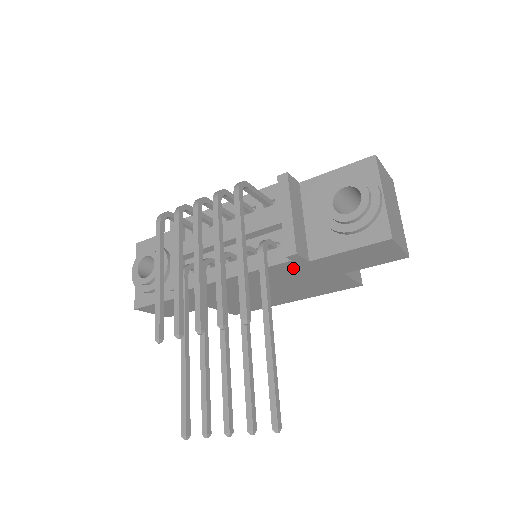
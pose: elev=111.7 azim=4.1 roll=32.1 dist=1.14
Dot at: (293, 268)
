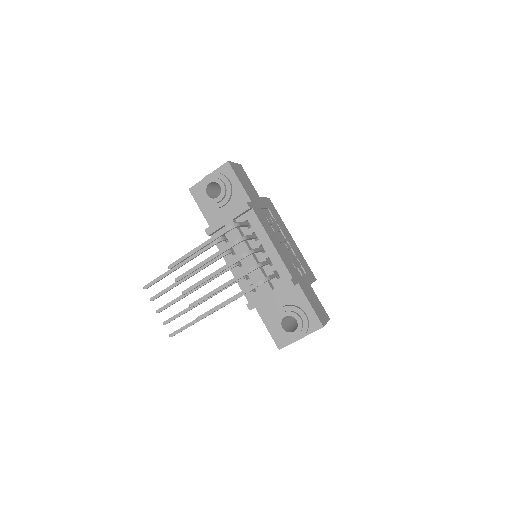
Dot at: occluded
